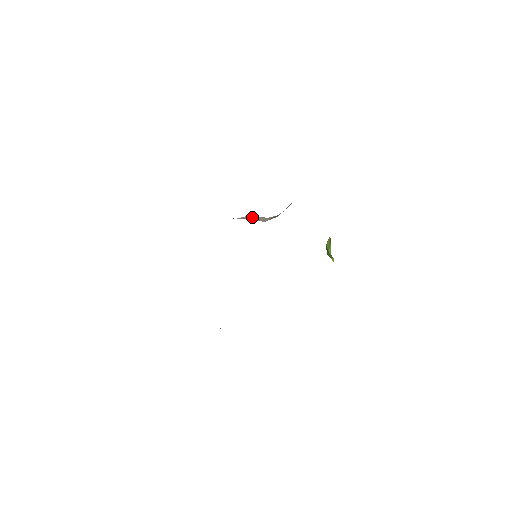
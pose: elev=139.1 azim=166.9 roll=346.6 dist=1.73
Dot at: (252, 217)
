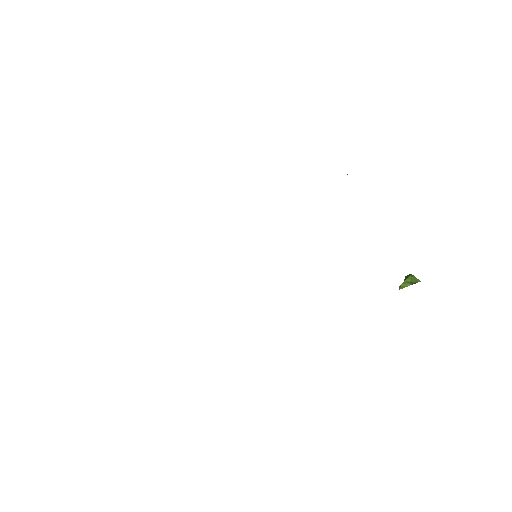
Dot at: occluded
